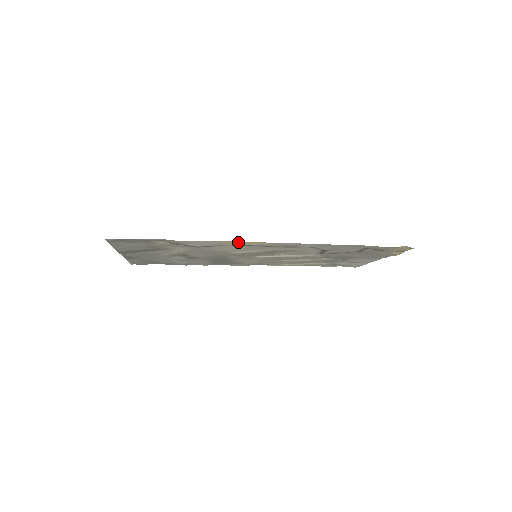
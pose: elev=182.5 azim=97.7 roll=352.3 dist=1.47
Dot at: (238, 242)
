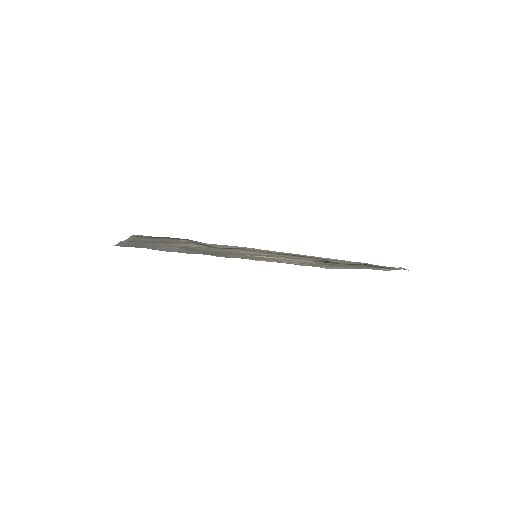
Dot at: (262, 250)
